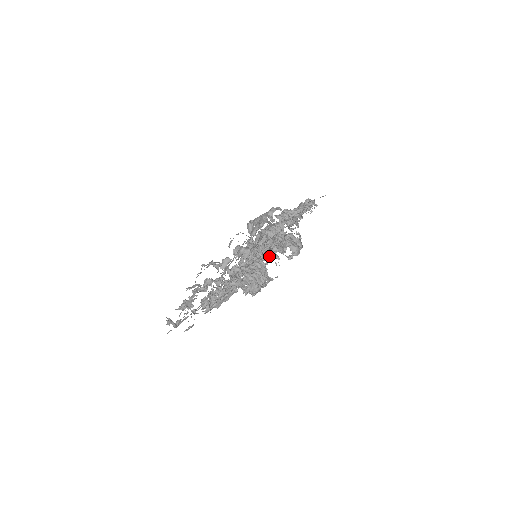
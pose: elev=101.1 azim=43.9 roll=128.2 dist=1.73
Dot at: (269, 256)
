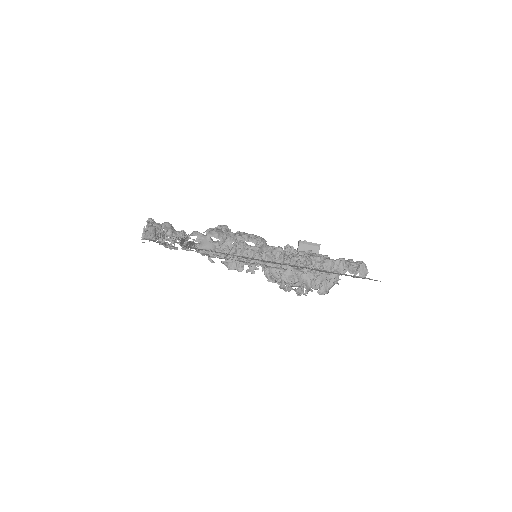
Dot at: occluded
